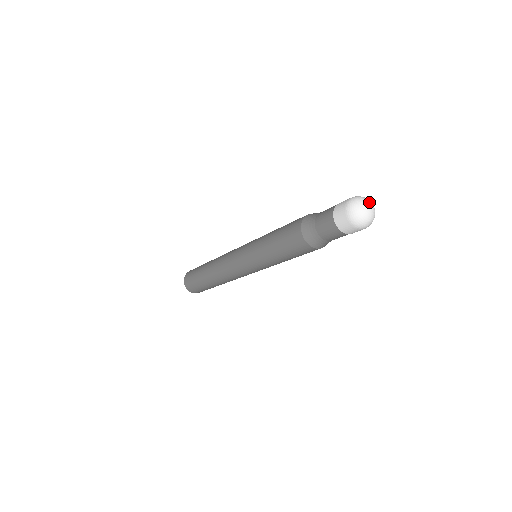
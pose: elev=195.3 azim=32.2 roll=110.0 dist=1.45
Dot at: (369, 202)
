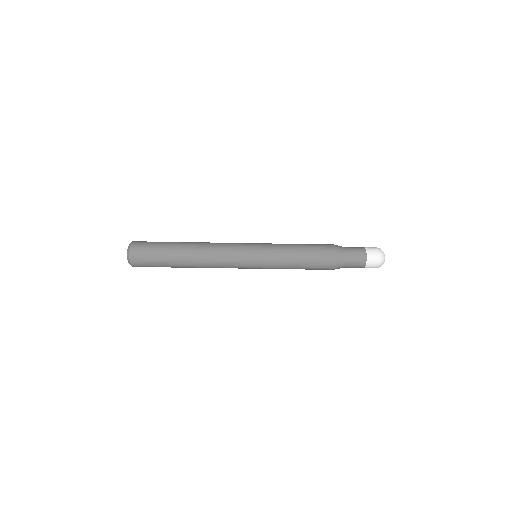
Dot at: occluded
